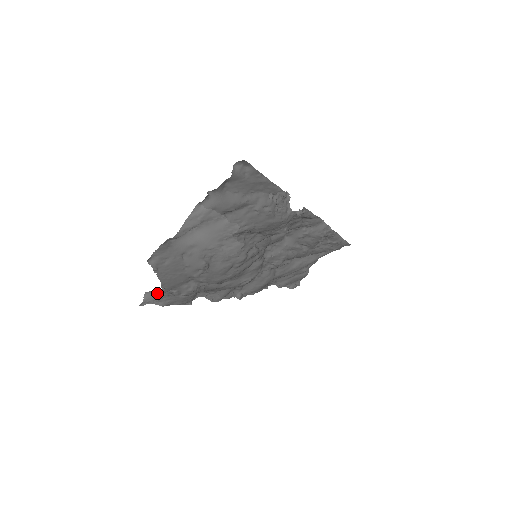
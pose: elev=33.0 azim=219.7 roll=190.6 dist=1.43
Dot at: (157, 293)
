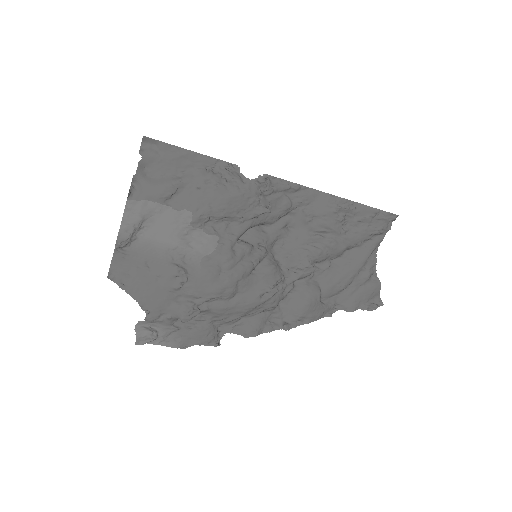
Dot at: (154, 327)
